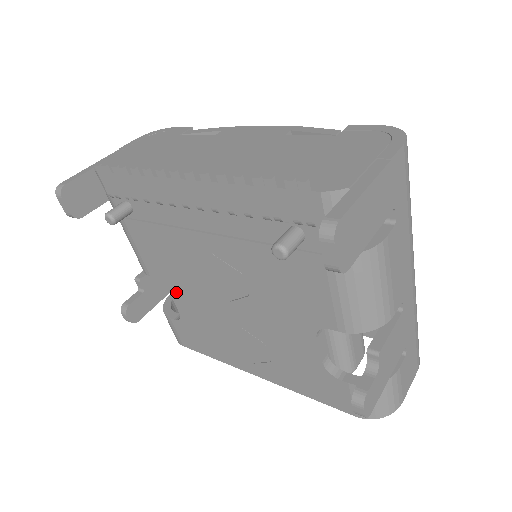
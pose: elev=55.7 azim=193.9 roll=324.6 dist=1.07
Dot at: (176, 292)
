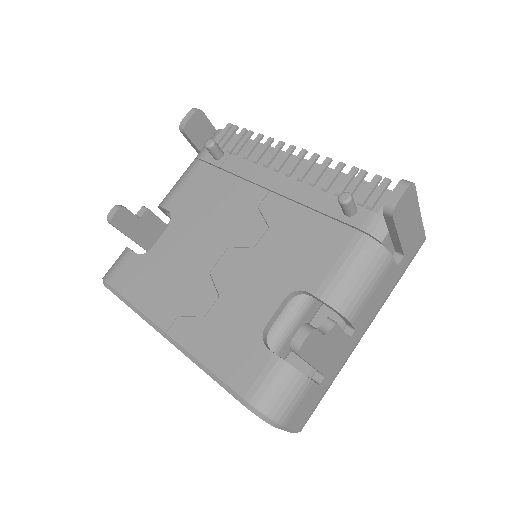
Dot at: (176, 228)
